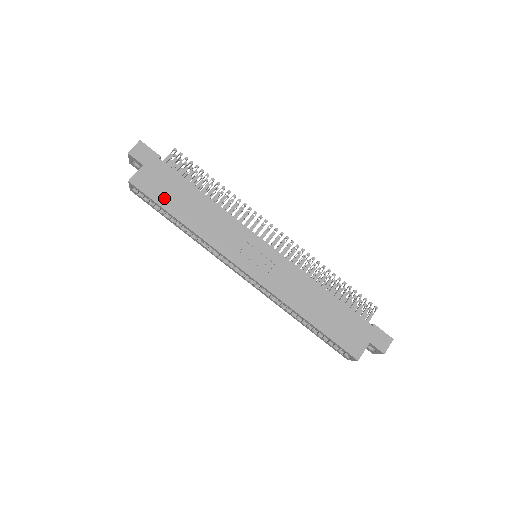
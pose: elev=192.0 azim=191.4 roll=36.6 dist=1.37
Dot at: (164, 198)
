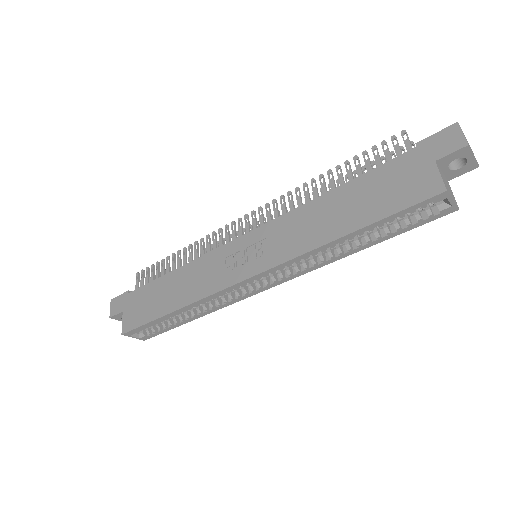
Dot at: (150, 313)
